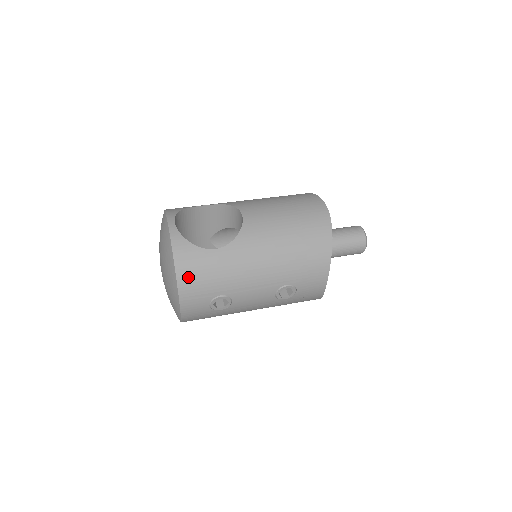
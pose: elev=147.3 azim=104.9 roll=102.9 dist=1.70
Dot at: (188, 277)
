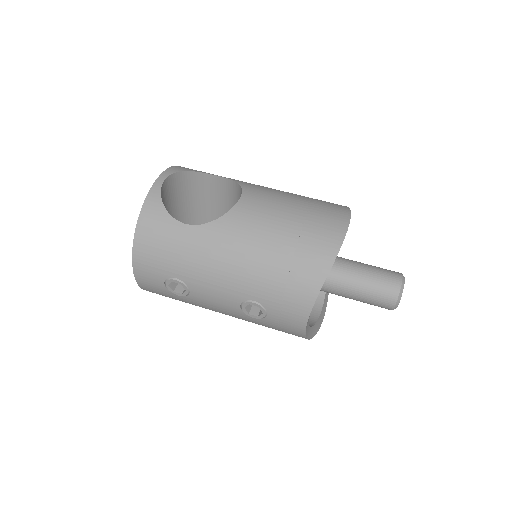
Dot at: (146, 242)
